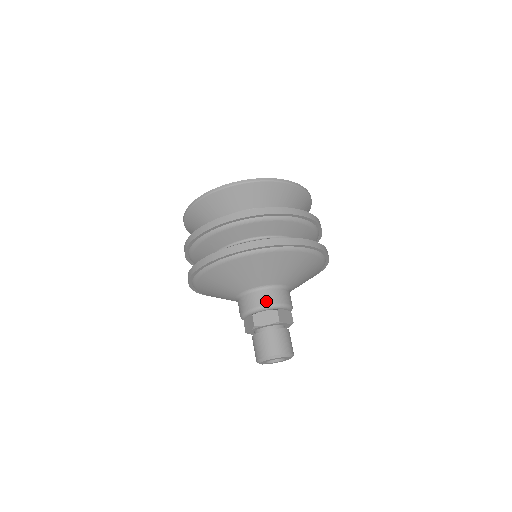
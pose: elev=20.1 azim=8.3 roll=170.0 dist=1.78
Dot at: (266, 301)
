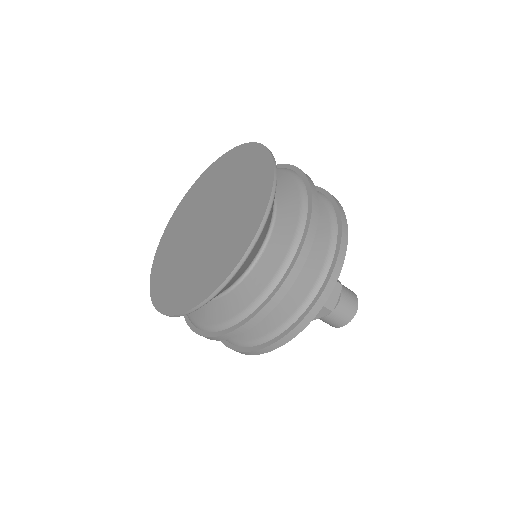
Dot at: occluded
